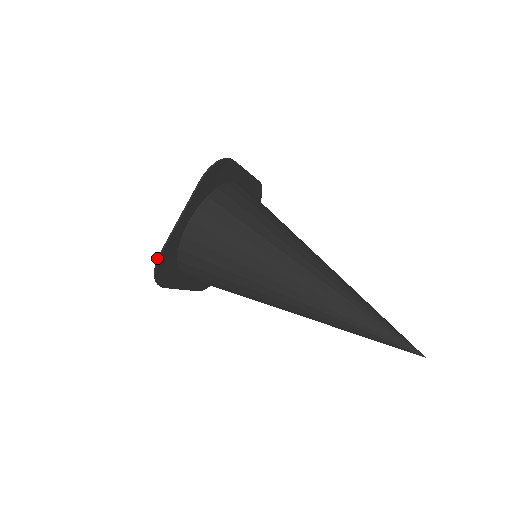
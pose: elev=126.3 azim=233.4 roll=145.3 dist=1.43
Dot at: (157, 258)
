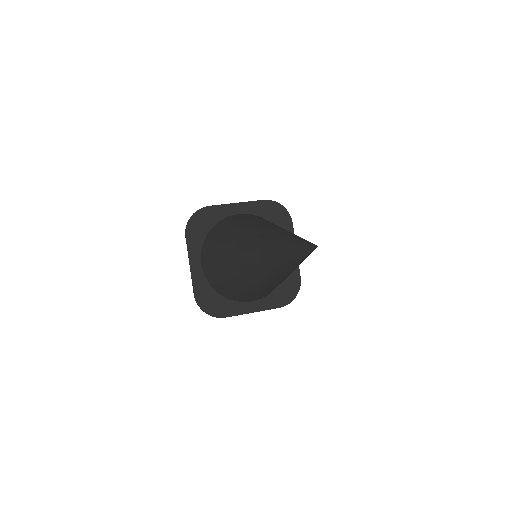
Dot at: (204, 207)
